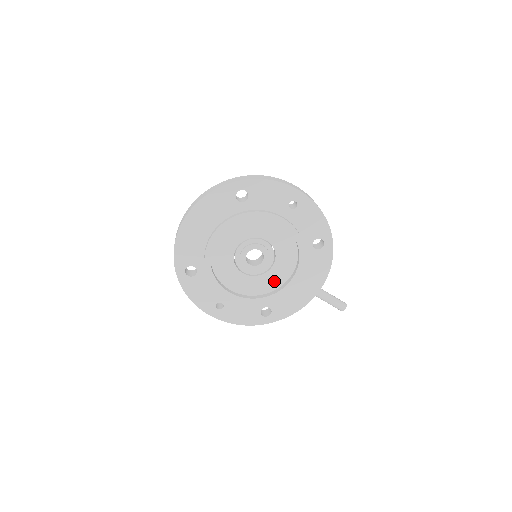
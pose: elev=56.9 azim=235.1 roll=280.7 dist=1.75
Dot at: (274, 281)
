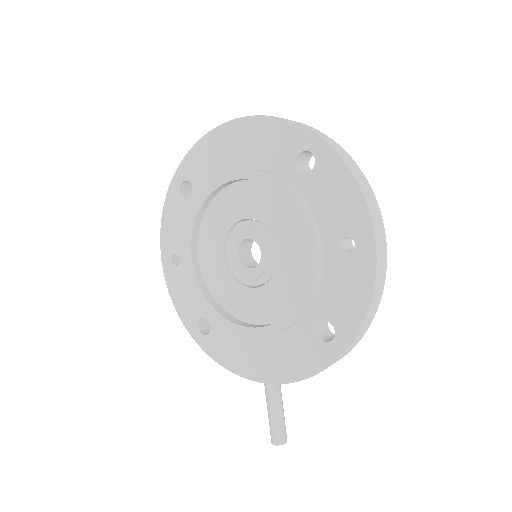
Dot at: (242, 306)
